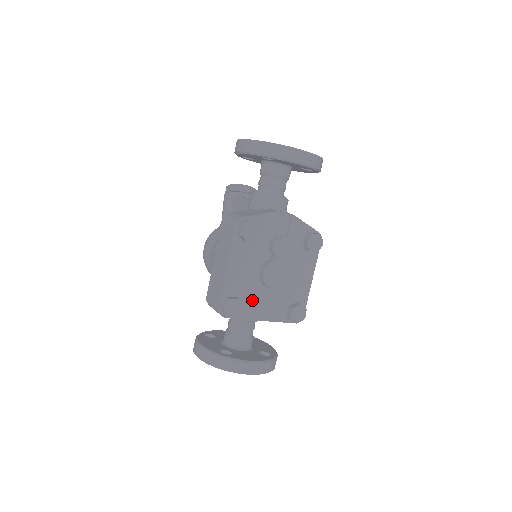
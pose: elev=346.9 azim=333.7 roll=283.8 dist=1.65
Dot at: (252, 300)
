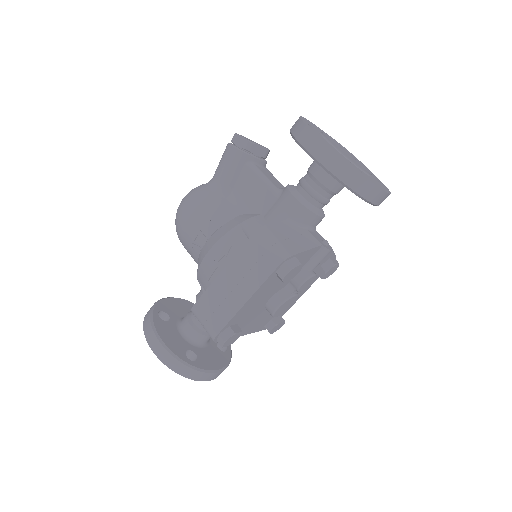
Dot at: (248, 322)
